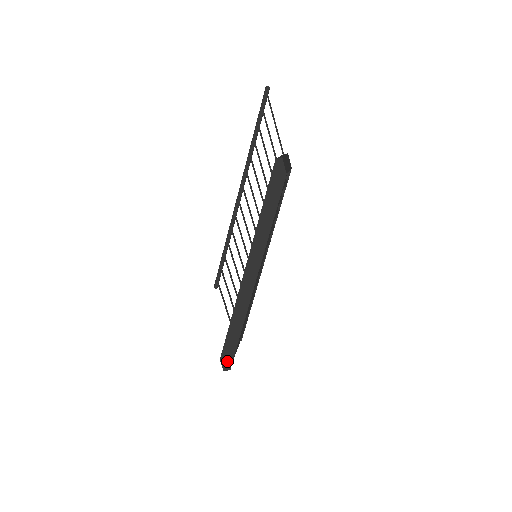
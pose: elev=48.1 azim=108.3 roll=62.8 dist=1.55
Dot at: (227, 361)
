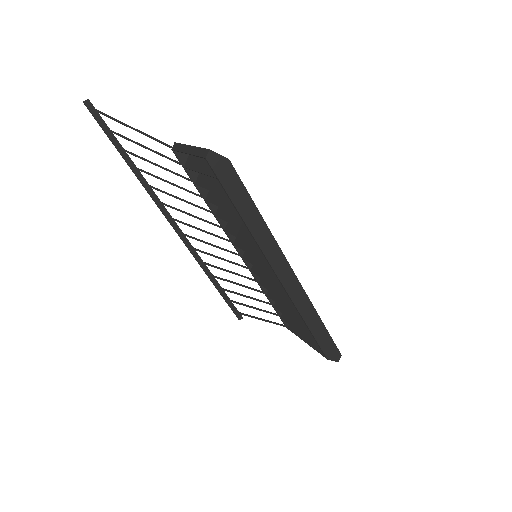
Dot at: (333, 353)
